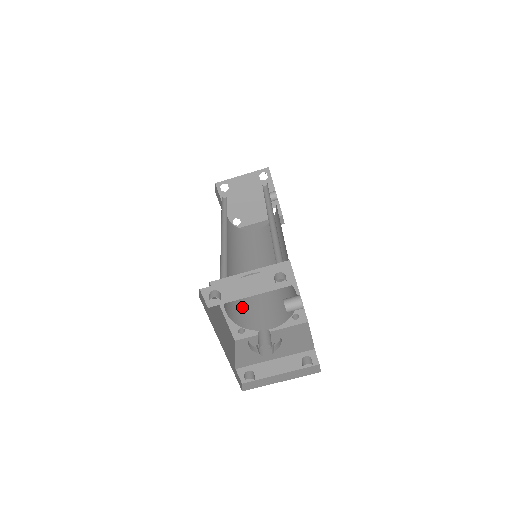
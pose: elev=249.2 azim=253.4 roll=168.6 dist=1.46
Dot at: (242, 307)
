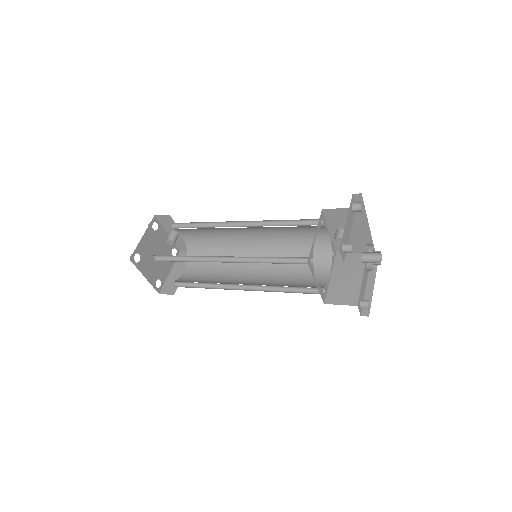
Dot at: (297, 286)
